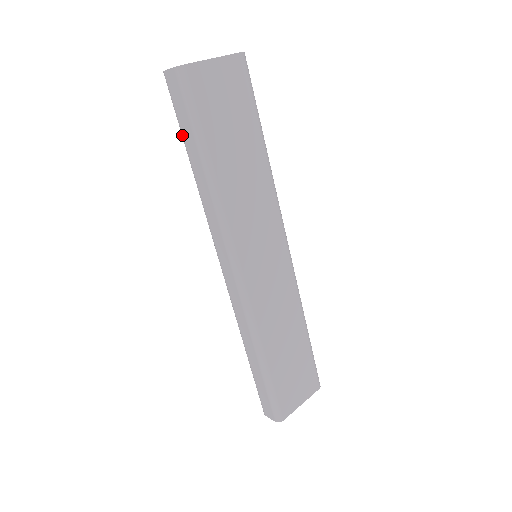
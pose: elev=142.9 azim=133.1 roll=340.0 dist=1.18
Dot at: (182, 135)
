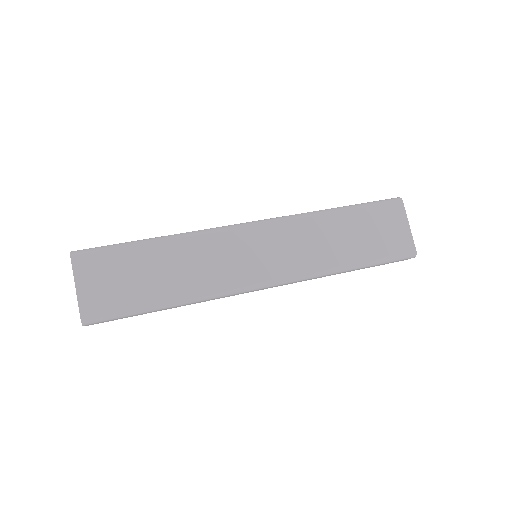
Dot at: occluded
